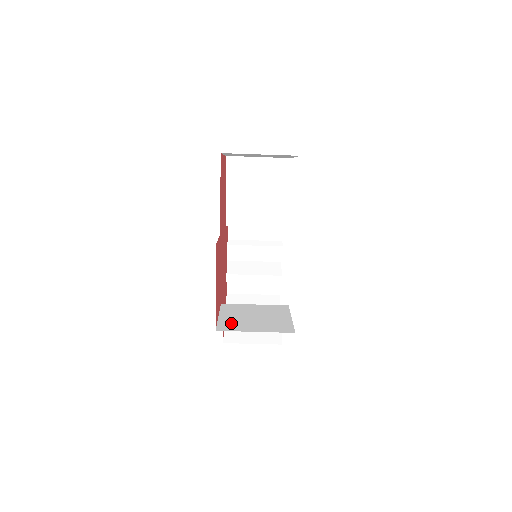
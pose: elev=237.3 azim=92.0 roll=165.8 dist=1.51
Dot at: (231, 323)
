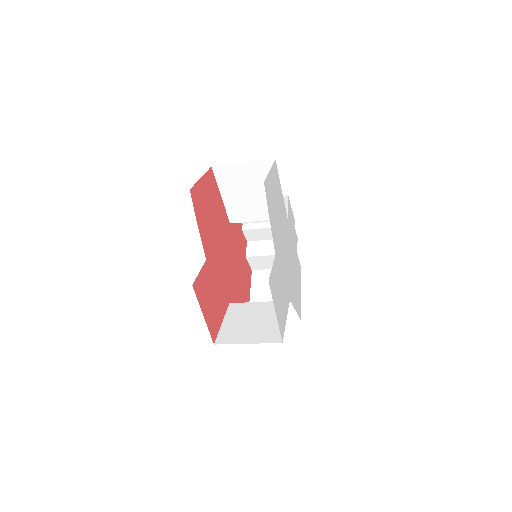
Dot at: (230, 332)
